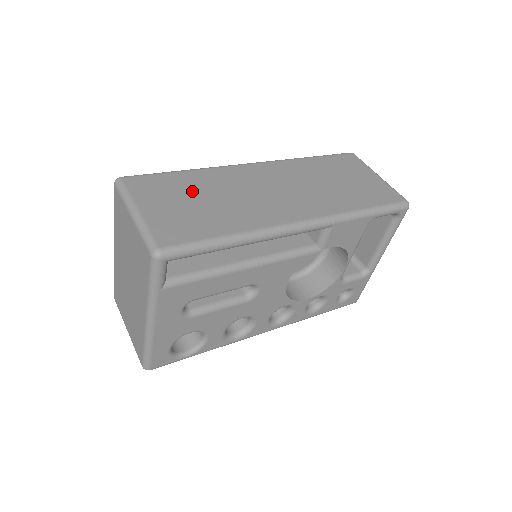
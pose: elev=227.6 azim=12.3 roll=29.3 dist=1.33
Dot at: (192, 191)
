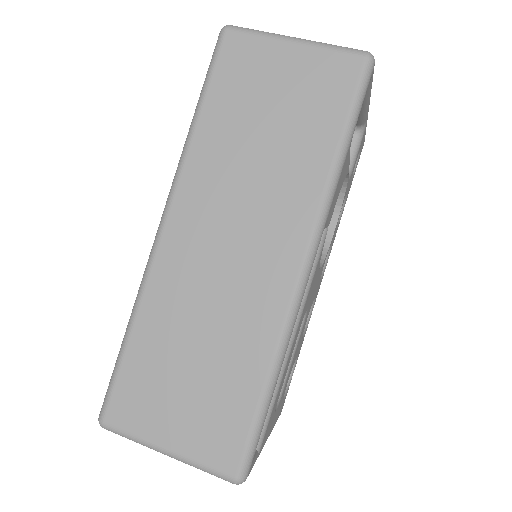
Dot at: (170, 360)
